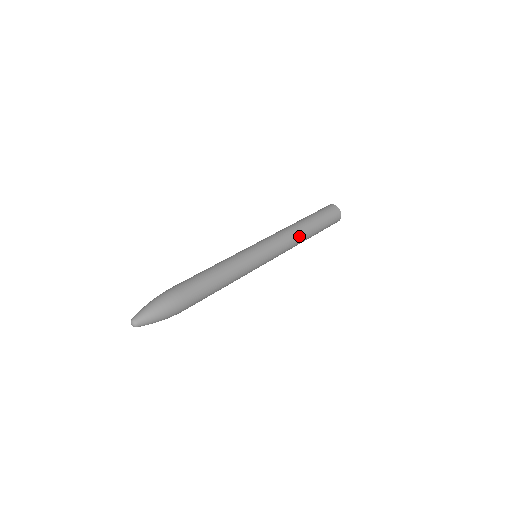
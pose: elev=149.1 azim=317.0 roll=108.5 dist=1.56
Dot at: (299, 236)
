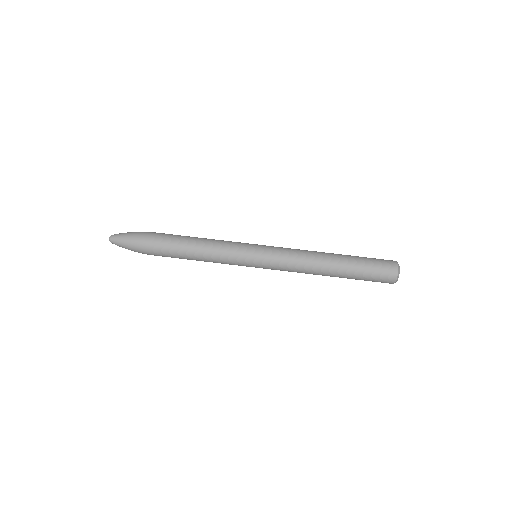
Dot at: (314, 270)
